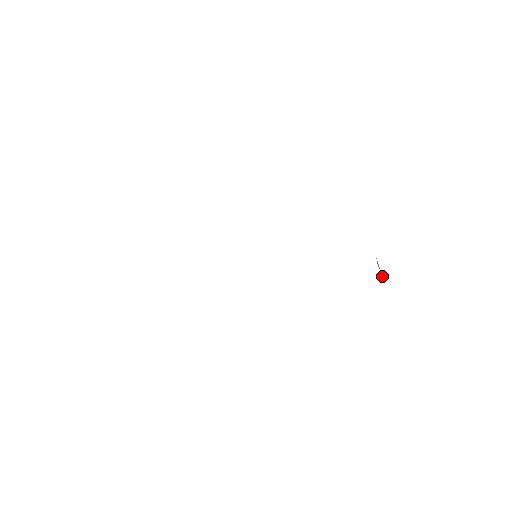
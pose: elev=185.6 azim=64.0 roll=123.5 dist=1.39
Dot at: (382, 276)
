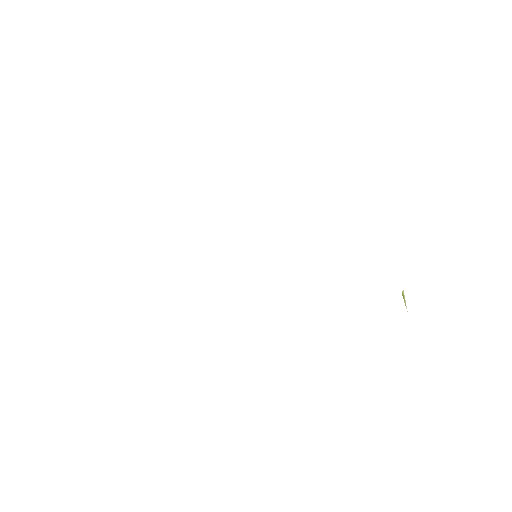
Dot at: (407, 311)
